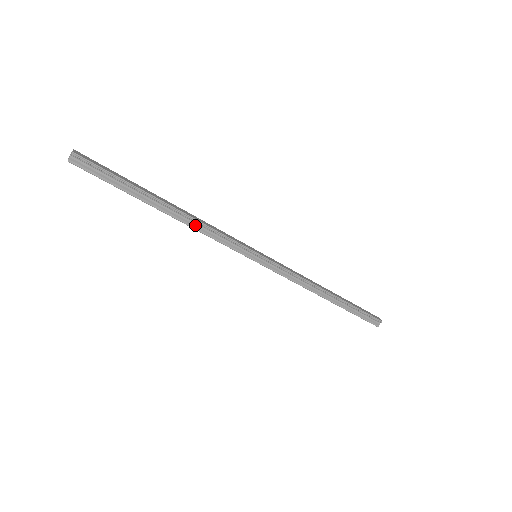
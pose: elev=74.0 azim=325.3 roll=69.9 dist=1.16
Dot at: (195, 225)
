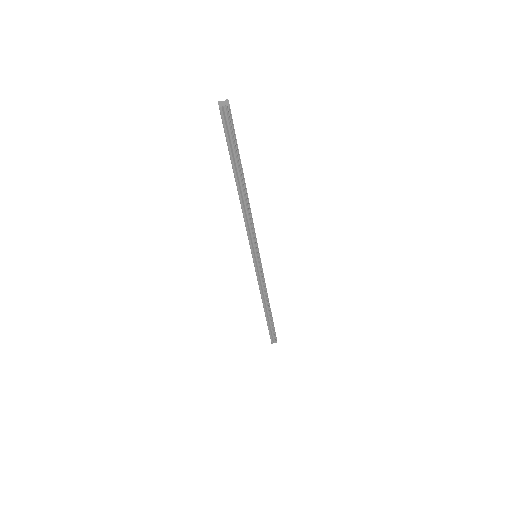
Dot at: (246, 212)
